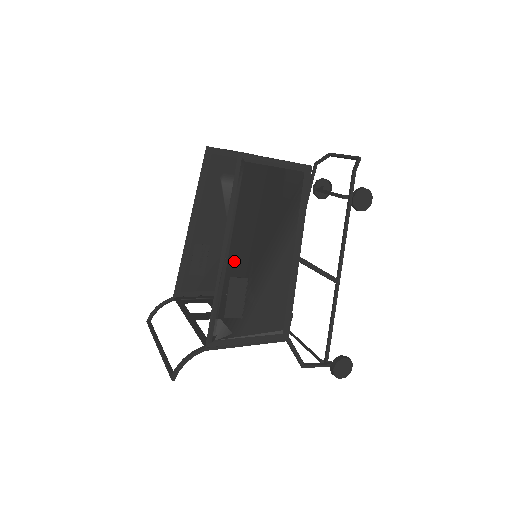
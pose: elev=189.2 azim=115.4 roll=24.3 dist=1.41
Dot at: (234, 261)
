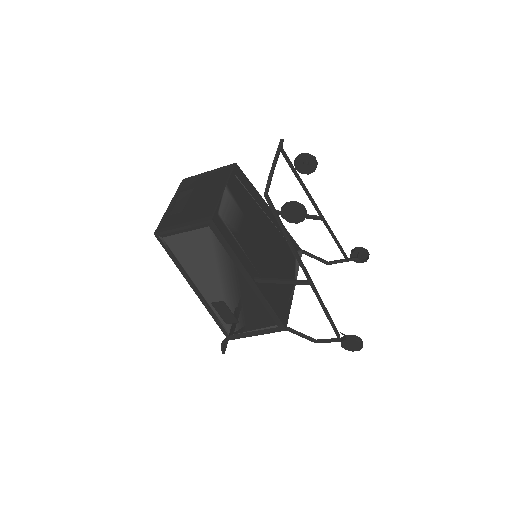
Dot at: (206, 294)
